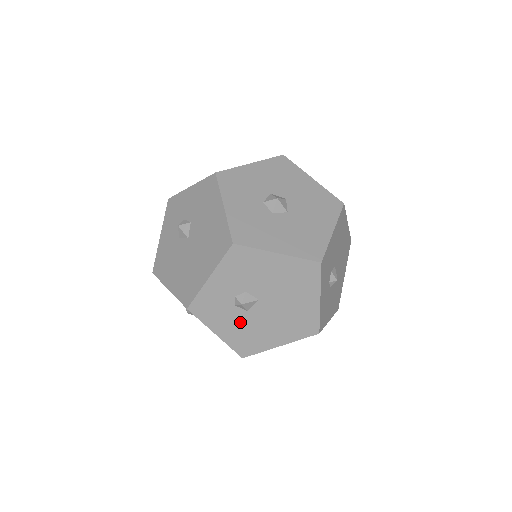
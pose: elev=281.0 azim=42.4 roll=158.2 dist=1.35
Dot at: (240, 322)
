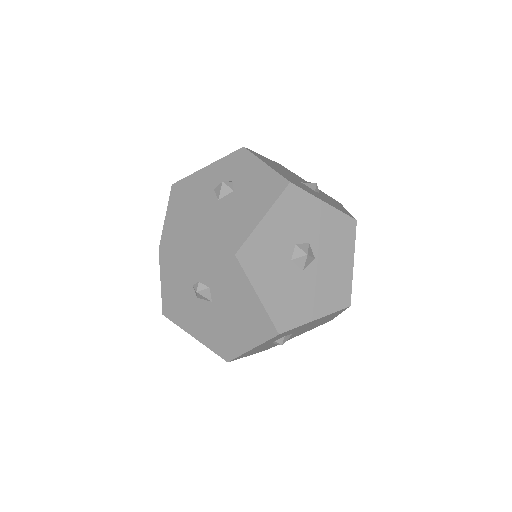
Dot at: (185, 297)
